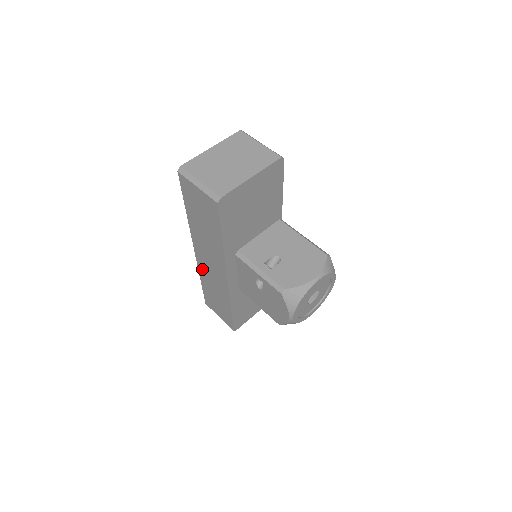
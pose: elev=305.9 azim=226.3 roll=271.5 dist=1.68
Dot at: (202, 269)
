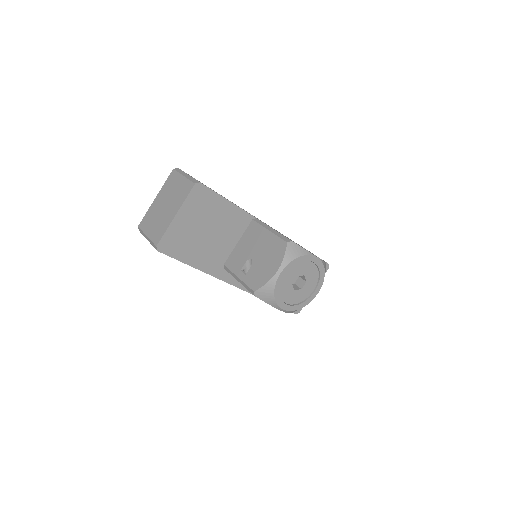
Dot at: occluded
